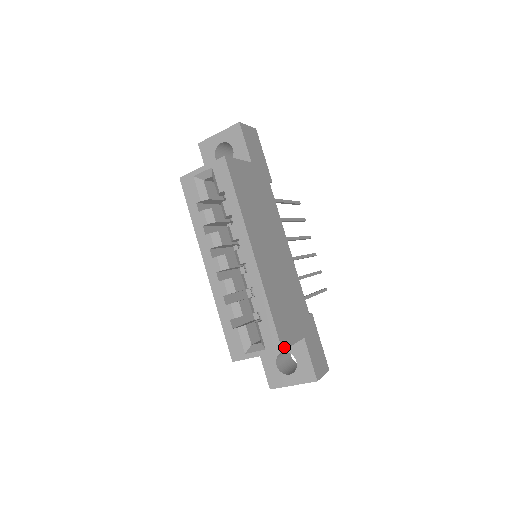
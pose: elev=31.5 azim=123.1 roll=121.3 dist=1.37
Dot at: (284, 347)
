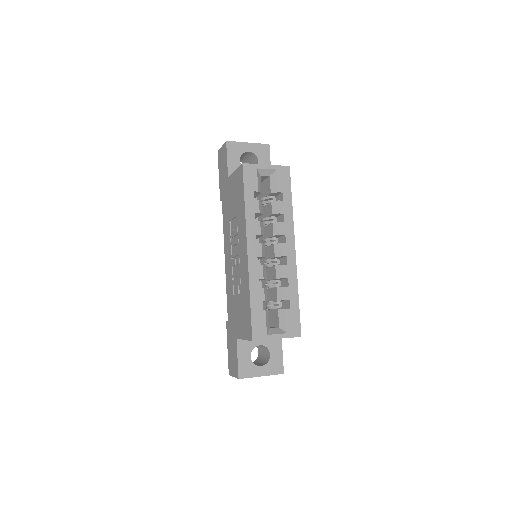
Dot at: (299, 334)
